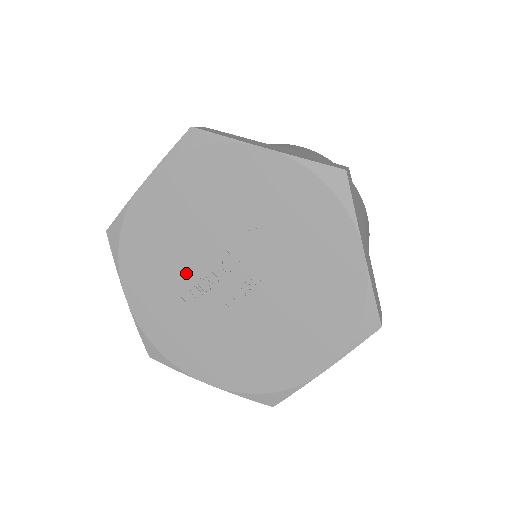
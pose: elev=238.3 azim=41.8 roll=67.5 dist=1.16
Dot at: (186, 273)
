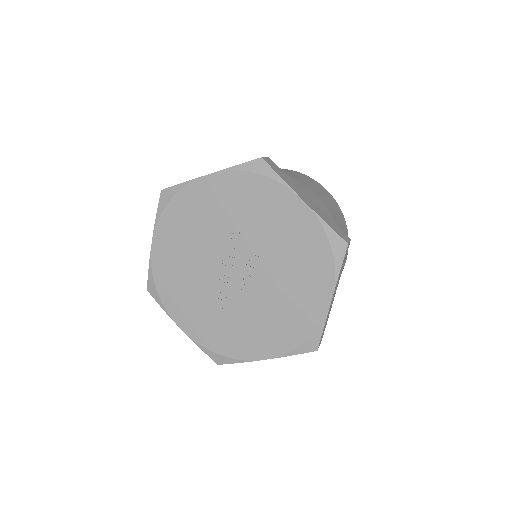
Dot at: (207, 286)
